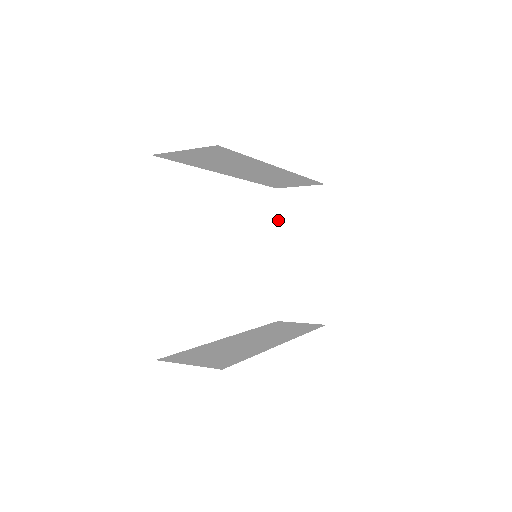
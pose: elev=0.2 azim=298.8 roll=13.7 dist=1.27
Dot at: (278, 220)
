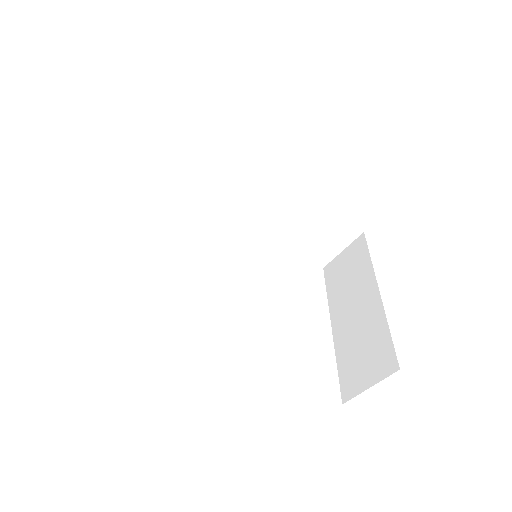
Dot at: (328, 293)
